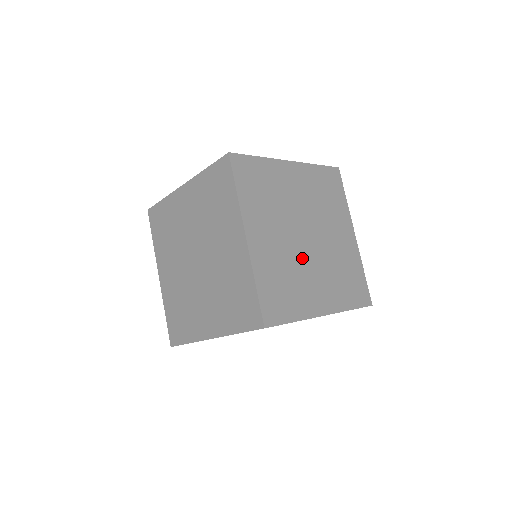
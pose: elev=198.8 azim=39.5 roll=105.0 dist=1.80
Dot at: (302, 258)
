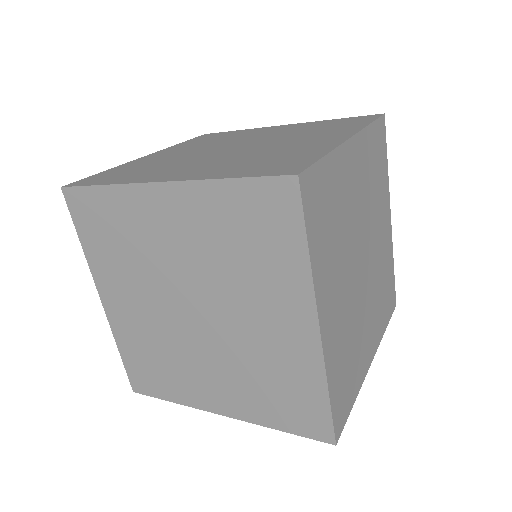
Dot at: (199, 157)
